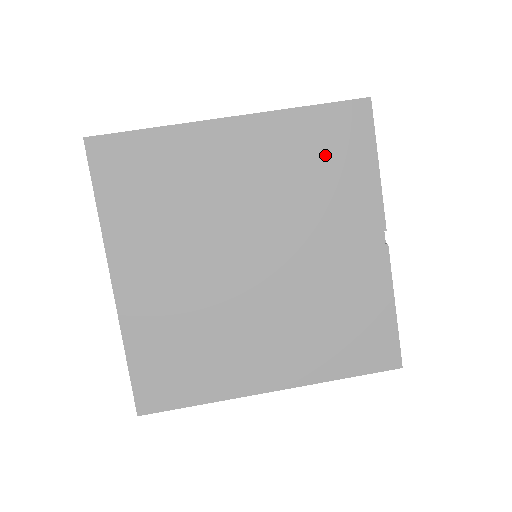
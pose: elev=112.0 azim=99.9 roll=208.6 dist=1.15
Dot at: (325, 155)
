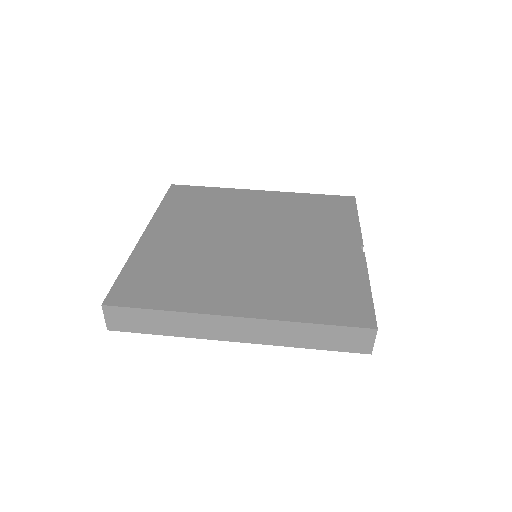
Dot at: (320, 210)
